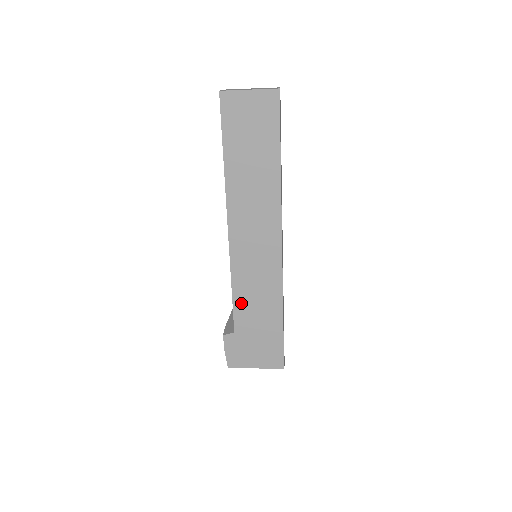
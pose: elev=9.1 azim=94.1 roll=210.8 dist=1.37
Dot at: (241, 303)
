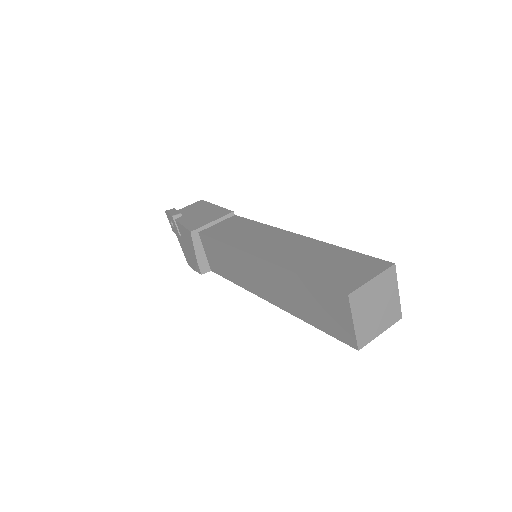
Dot at: occluded
